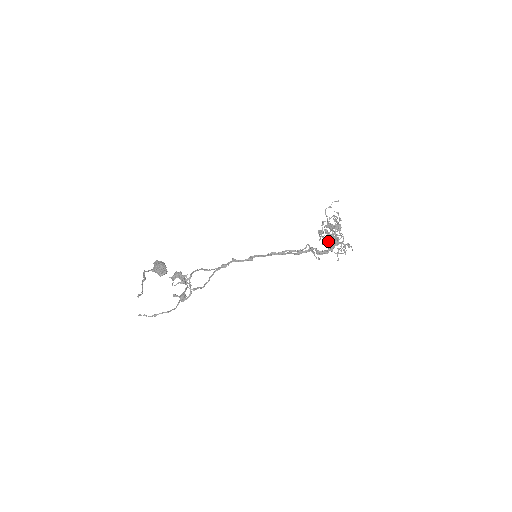
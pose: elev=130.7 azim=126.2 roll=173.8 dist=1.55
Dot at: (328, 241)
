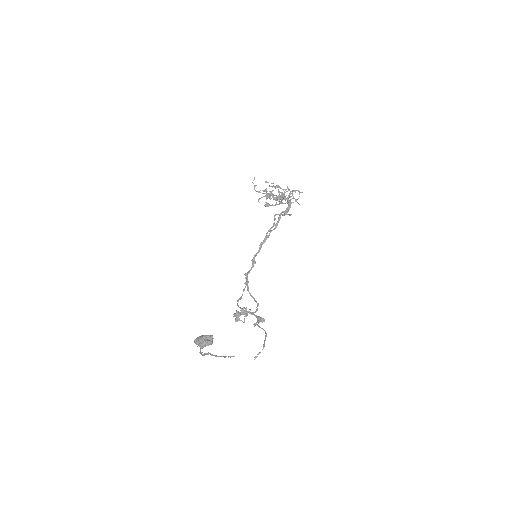
Dot at: occluded
